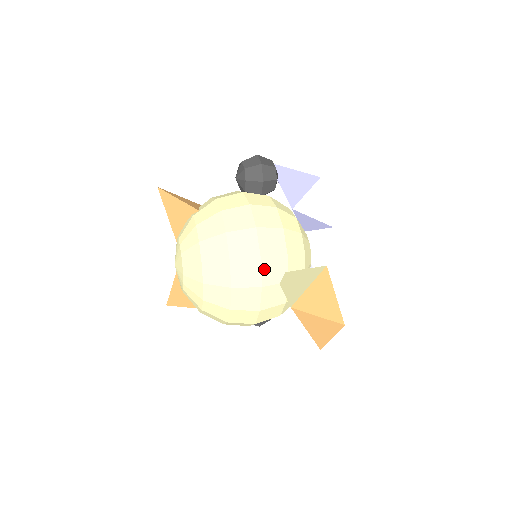
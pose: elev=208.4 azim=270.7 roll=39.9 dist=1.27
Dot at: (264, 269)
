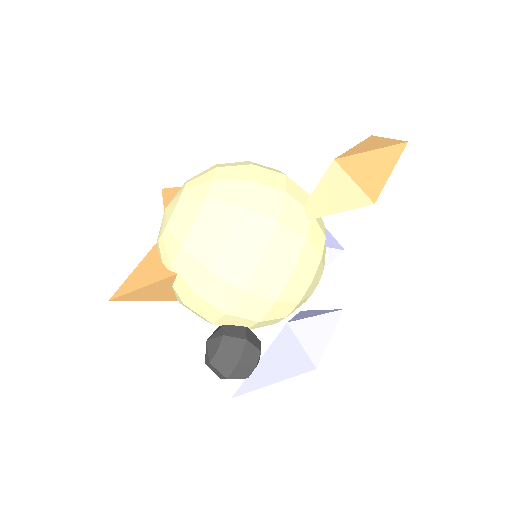
Dot at: (288, 184)
